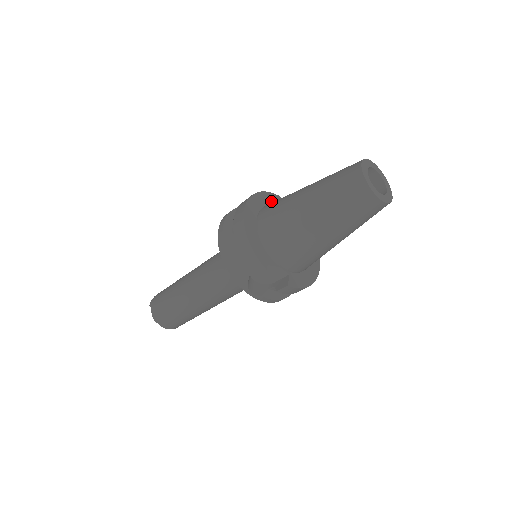
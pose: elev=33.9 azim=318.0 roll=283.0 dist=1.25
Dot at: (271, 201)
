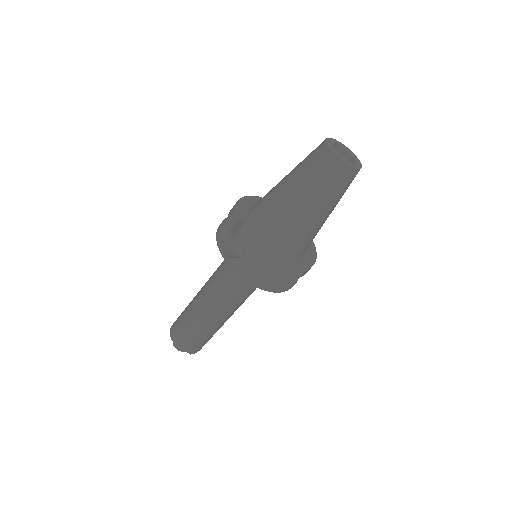
Dot at: occluded
